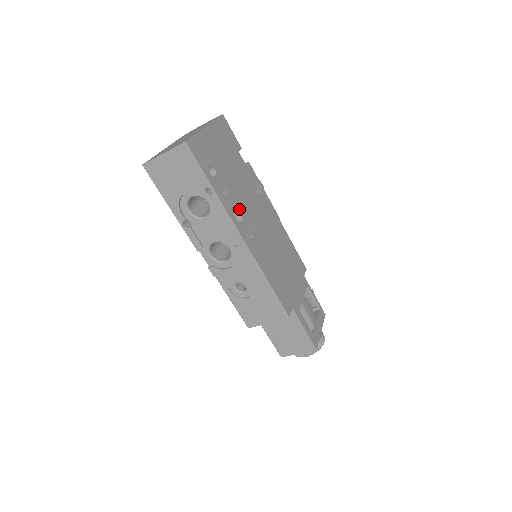
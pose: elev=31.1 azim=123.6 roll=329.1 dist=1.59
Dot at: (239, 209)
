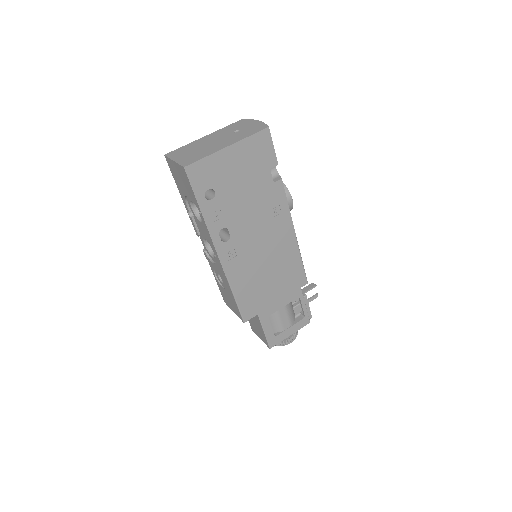
Dot at: (231, 229)
